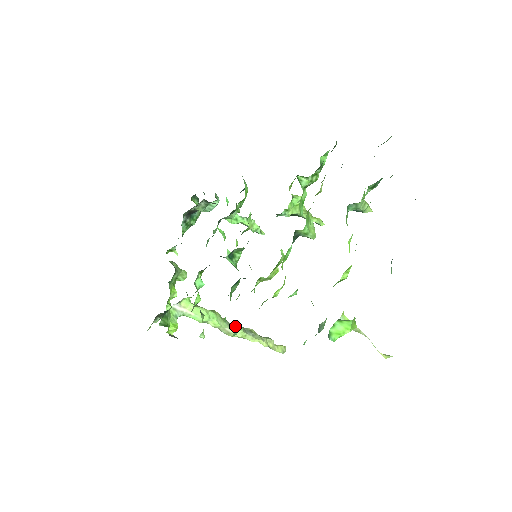
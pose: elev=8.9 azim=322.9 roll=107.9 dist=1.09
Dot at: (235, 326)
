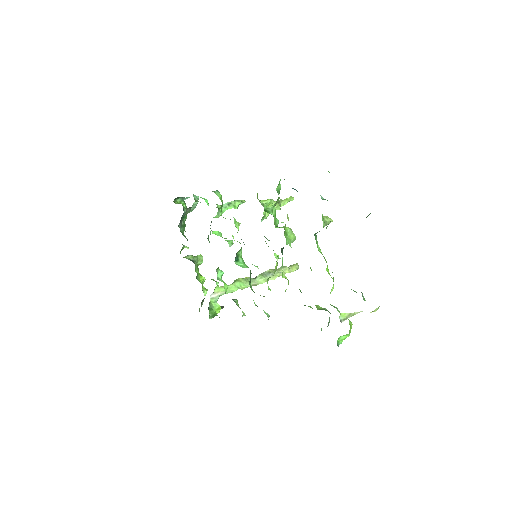
Dot at: (257, 277)
